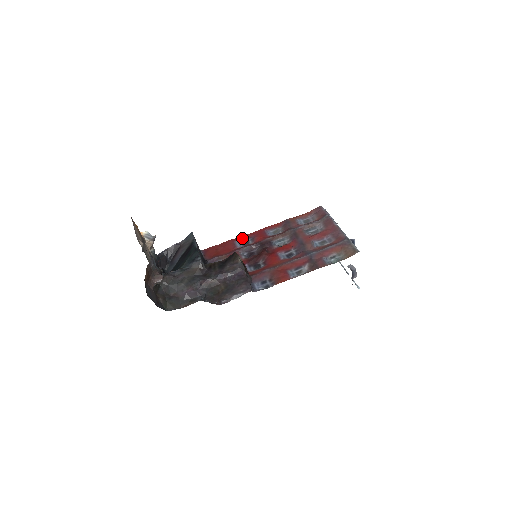
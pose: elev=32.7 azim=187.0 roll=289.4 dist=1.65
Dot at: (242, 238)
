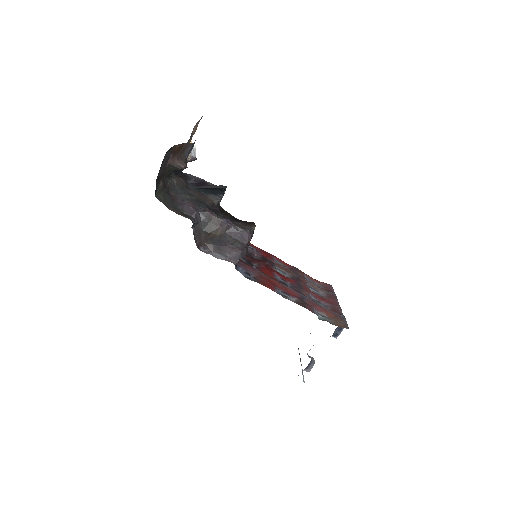
Dot at: (250, 243)
